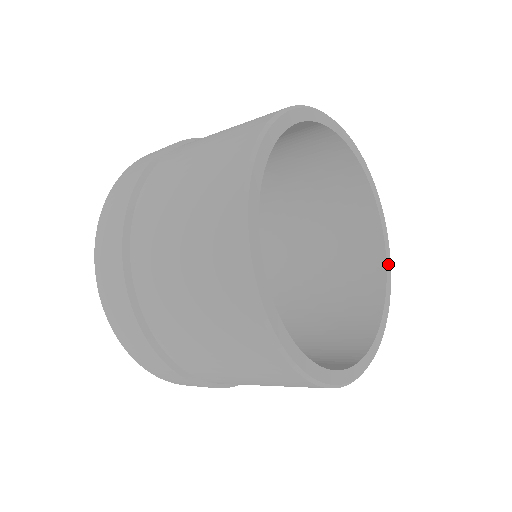
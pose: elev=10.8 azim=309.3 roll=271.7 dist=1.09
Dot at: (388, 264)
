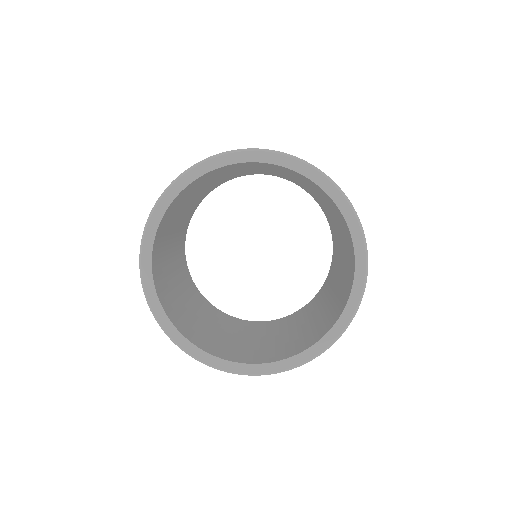
Dot at: (357, 284)
